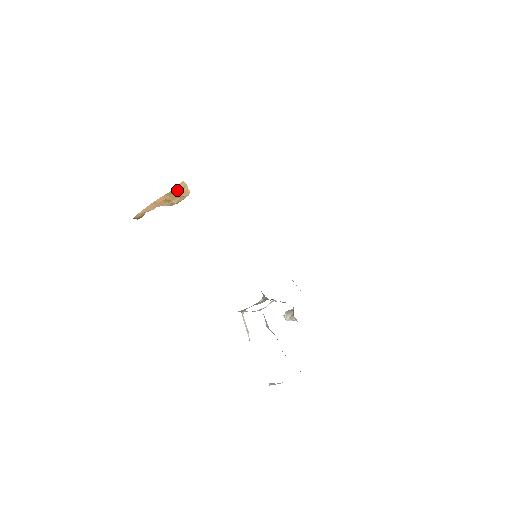
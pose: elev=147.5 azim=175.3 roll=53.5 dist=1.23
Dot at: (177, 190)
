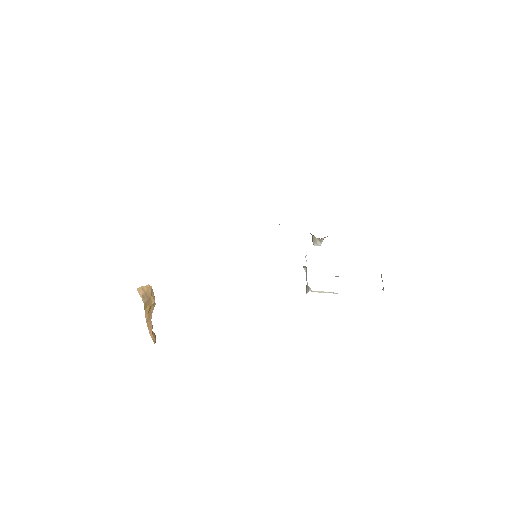
Dot at: (144, 298)
